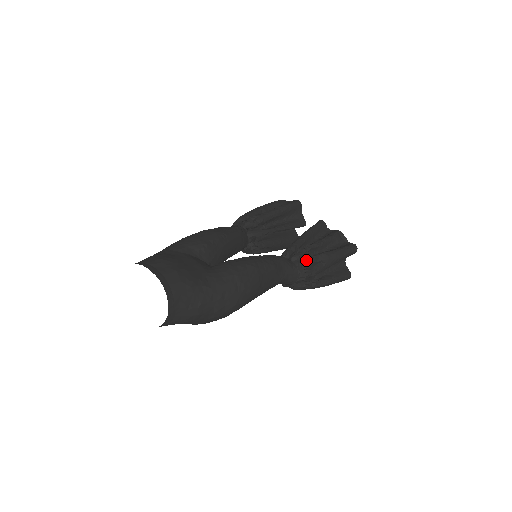
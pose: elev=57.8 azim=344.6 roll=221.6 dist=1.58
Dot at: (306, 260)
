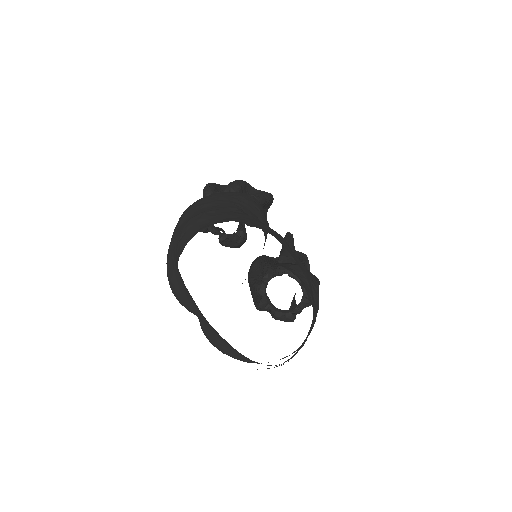
Dot at: occluded
